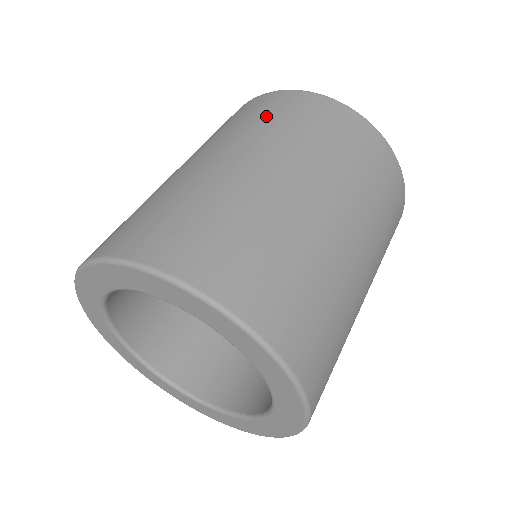
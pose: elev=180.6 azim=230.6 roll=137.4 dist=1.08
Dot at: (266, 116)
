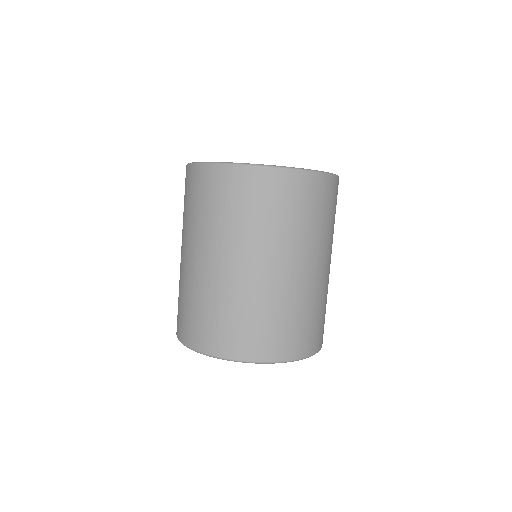
Dot at: (213, 207)
